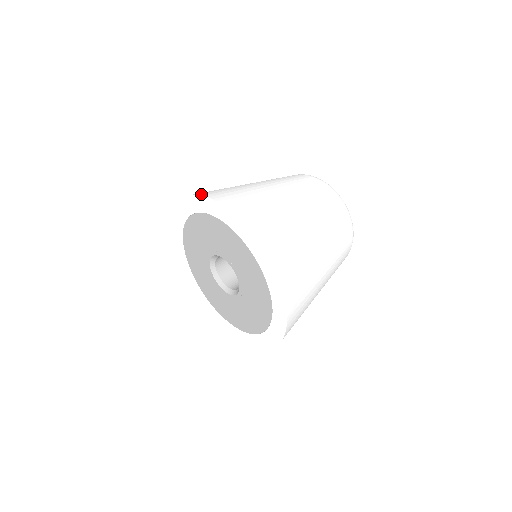
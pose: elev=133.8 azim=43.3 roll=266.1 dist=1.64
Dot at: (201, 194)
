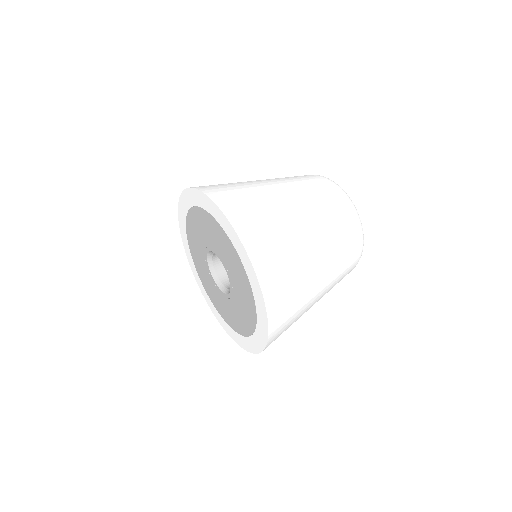
Dot at: occluded
